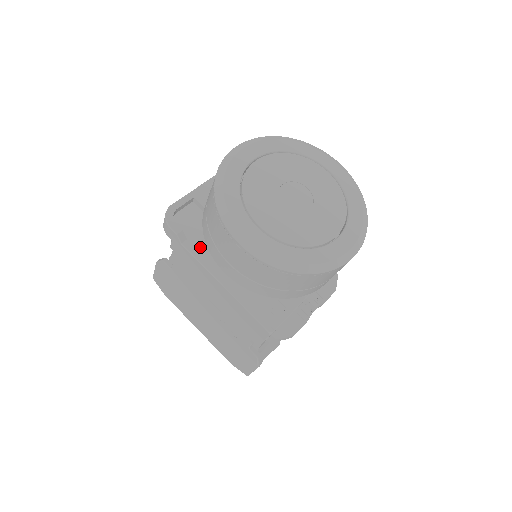
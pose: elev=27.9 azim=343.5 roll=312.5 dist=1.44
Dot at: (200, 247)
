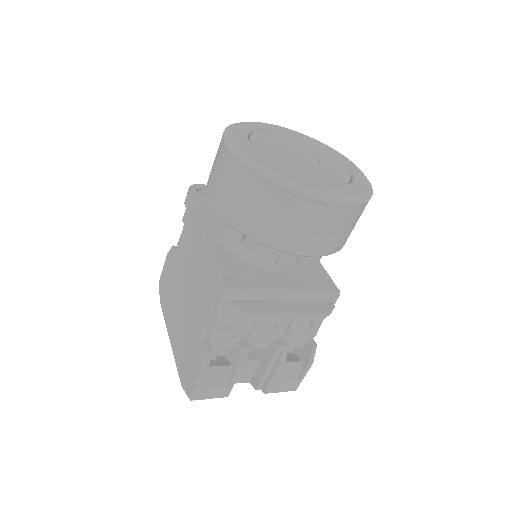
Dot at: (206, 215)
